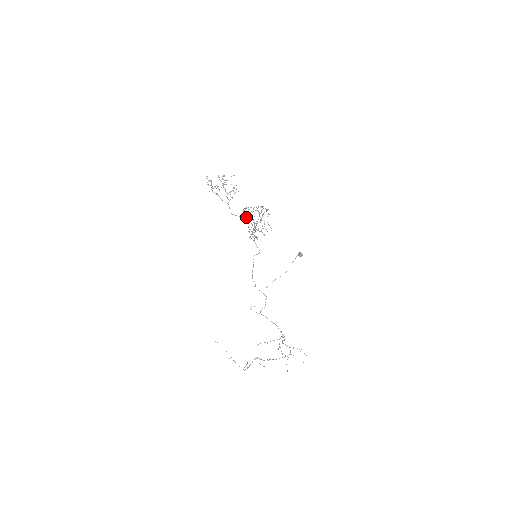
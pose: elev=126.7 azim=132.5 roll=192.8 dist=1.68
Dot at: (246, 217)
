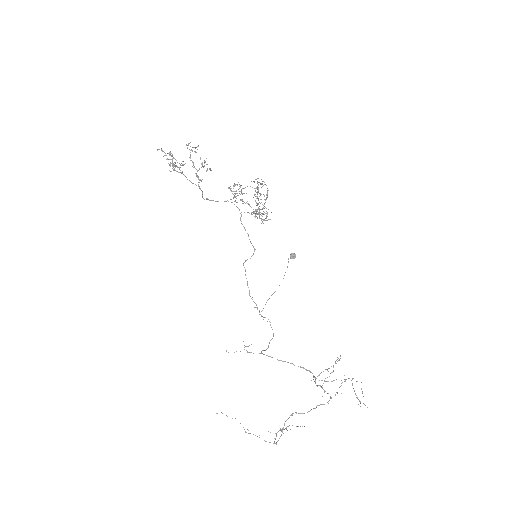
Dot at: occluded
